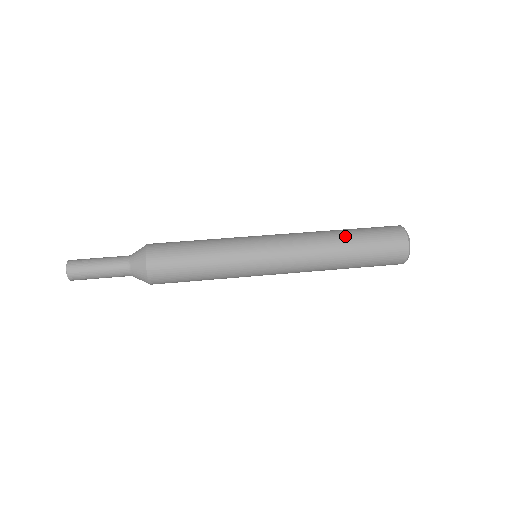
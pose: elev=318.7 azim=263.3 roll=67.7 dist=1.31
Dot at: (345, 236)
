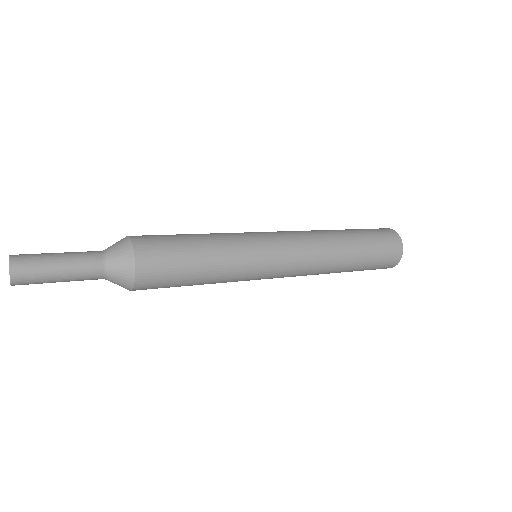
Dot at: (343, 231)
